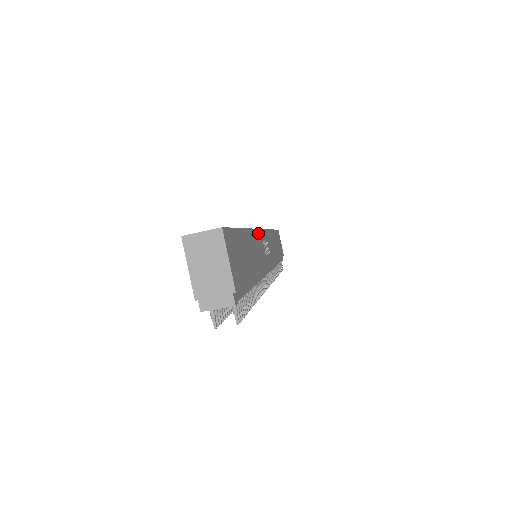
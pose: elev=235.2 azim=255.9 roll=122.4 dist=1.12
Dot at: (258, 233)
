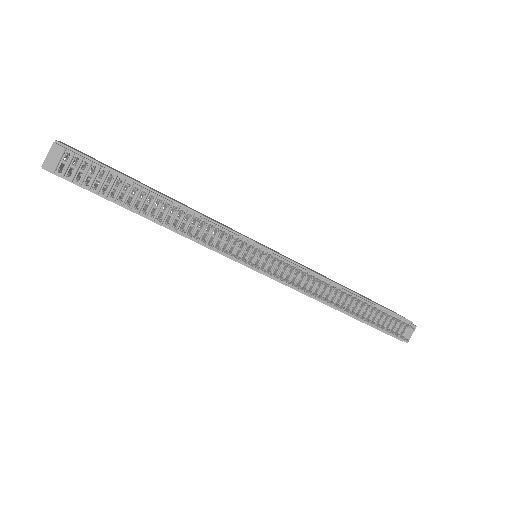
Dot at: occluded
